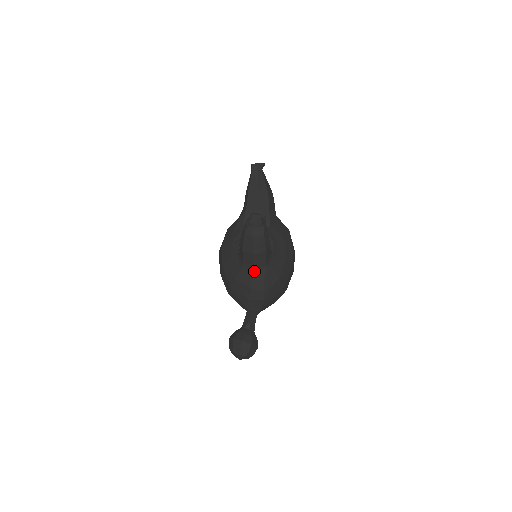
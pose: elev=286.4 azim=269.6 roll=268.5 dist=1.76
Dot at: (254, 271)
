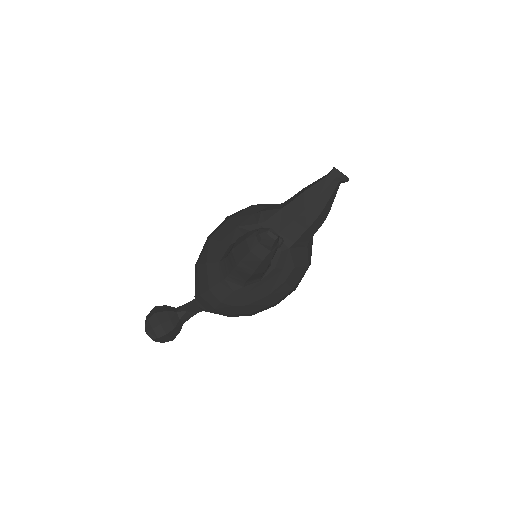
Dot at: (226, 278)
